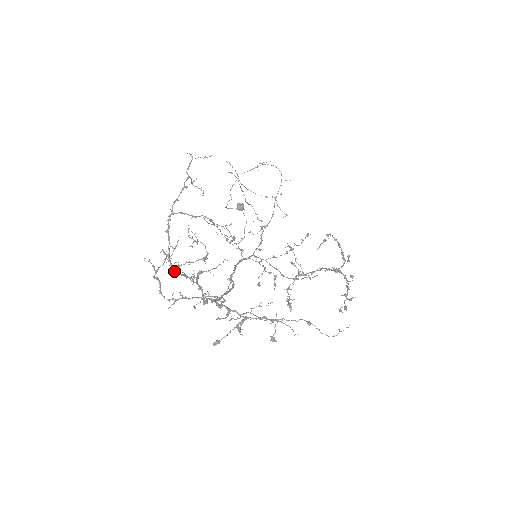
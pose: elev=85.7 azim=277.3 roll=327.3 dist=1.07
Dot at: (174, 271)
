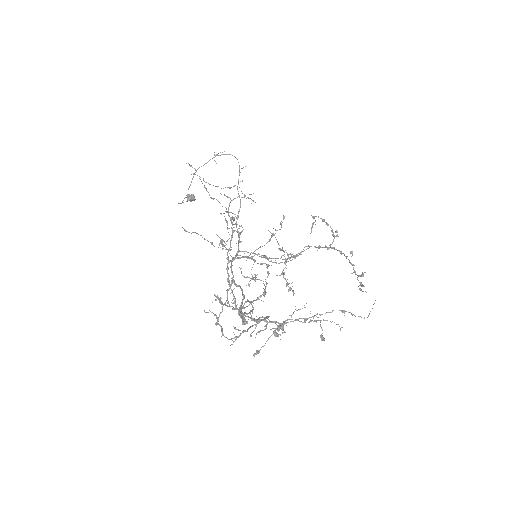
Dot at: (240, 314)
